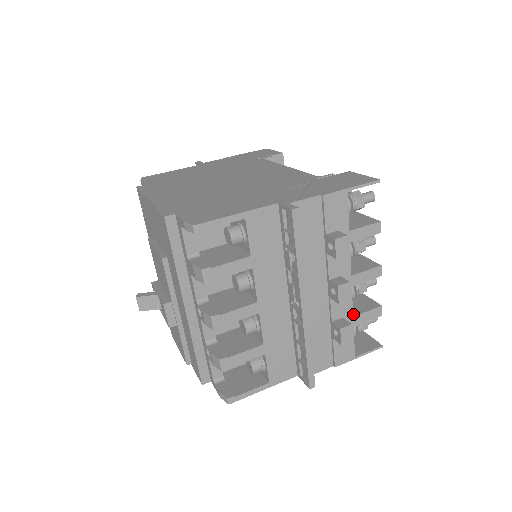
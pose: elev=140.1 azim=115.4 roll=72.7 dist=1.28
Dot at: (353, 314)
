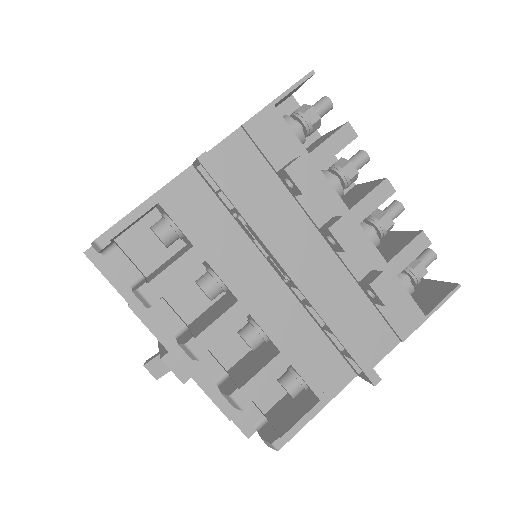
Dot at: (387, 260)
